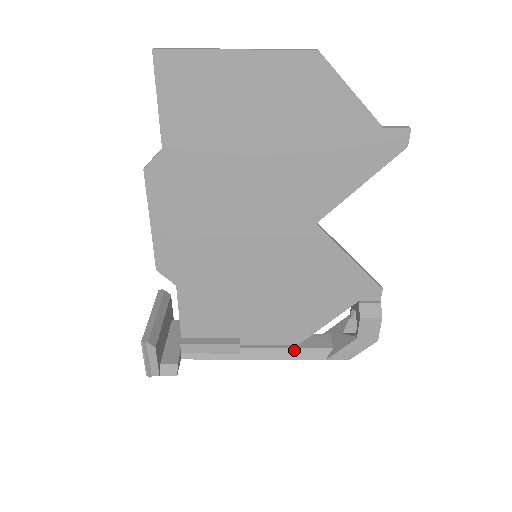
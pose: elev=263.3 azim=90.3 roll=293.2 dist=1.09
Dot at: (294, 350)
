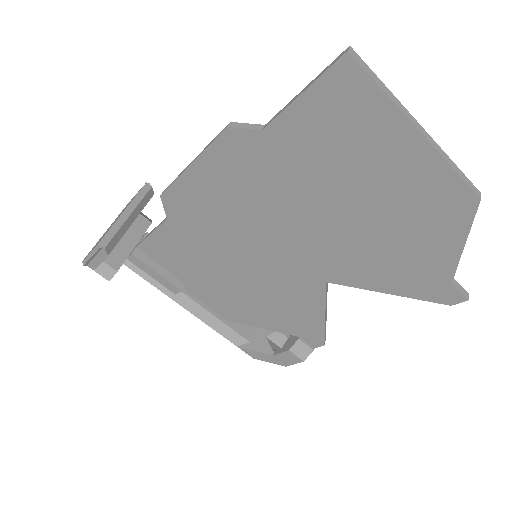
Dot at: (220, 323)
